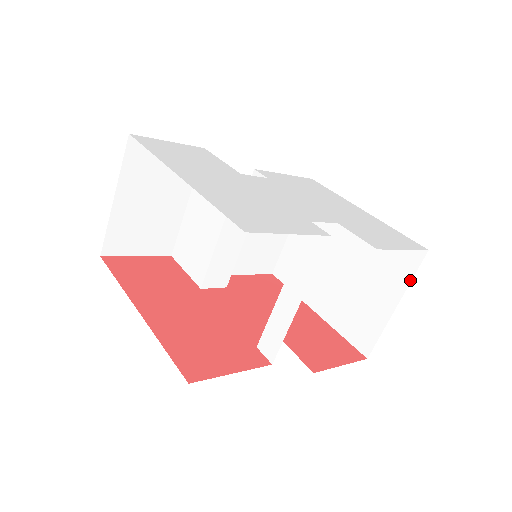
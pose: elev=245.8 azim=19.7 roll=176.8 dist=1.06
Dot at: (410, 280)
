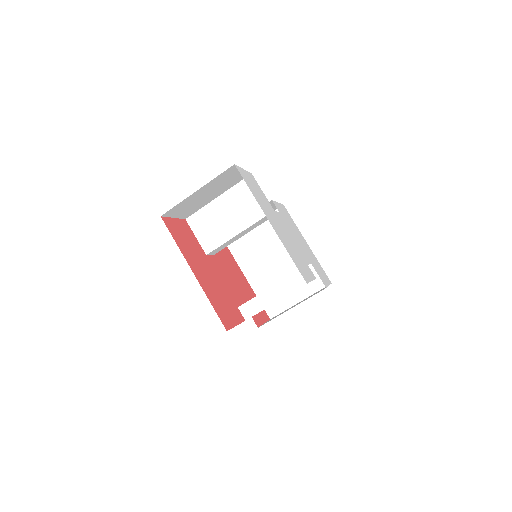
Dot at: (315, 292)
